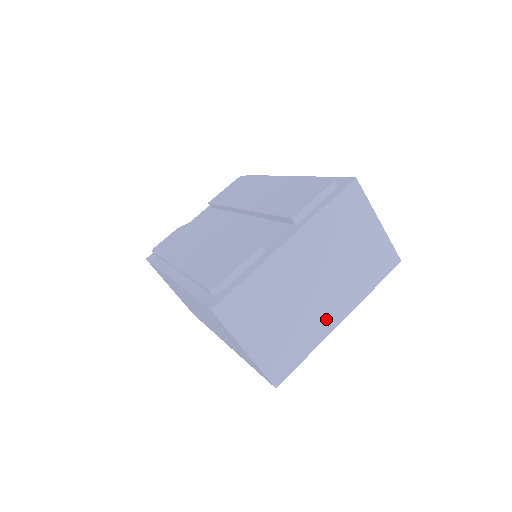
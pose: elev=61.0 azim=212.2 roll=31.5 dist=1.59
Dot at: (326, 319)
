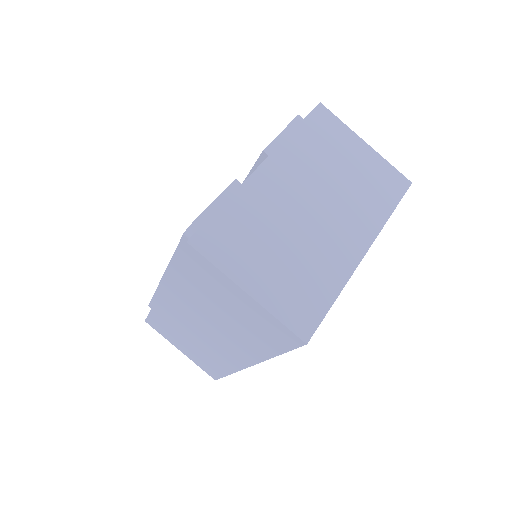
Dot at: (344, 251)
